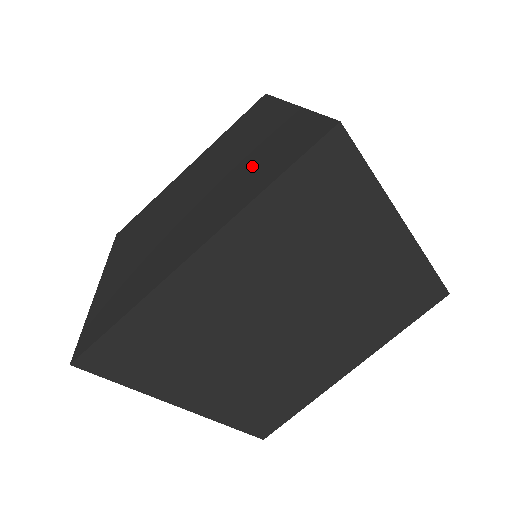
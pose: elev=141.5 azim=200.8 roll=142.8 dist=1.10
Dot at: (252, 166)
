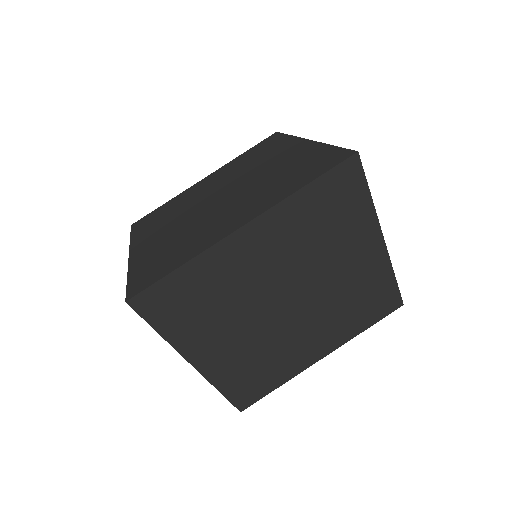
Dot at: (281, 176)
